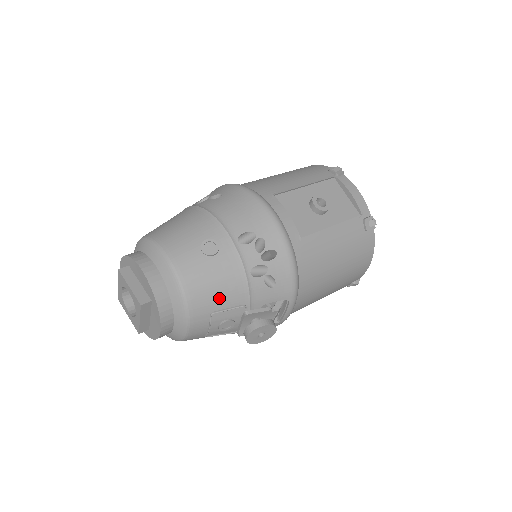
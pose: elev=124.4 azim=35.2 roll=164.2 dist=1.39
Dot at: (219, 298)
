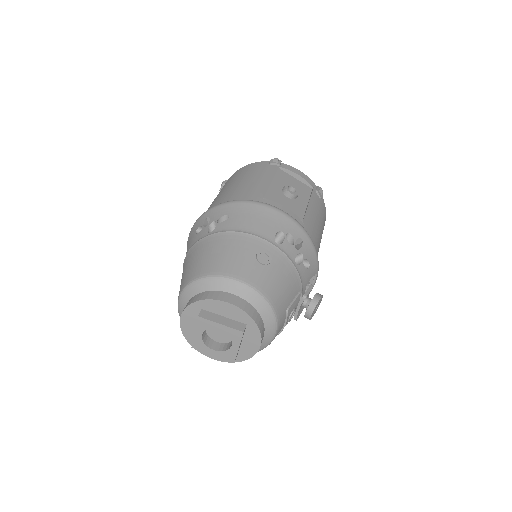
Dot at: (288, 294)
